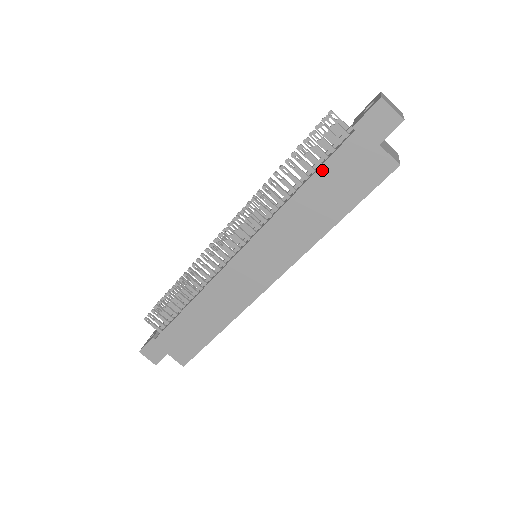
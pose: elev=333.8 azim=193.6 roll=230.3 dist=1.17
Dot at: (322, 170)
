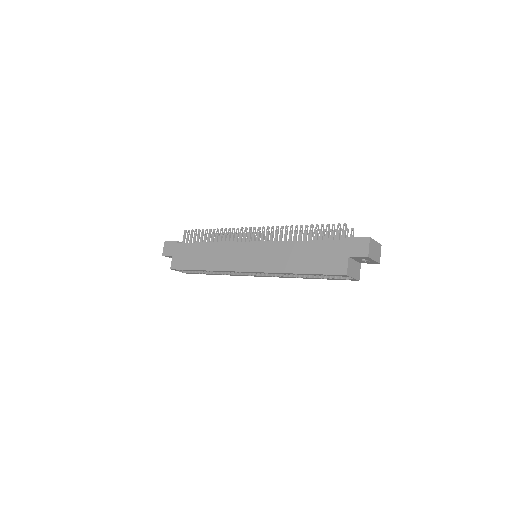
Dot at: (318, 243)
